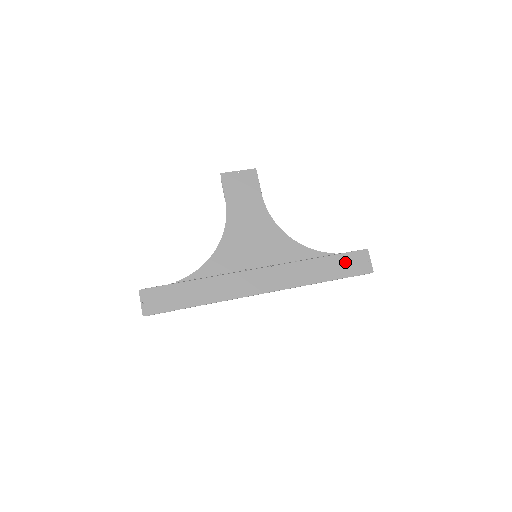
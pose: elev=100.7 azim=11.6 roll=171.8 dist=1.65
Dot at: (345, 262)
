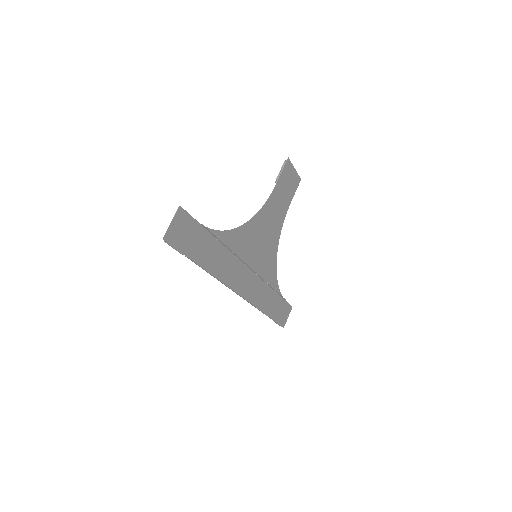
Dot at: (281, 307)
